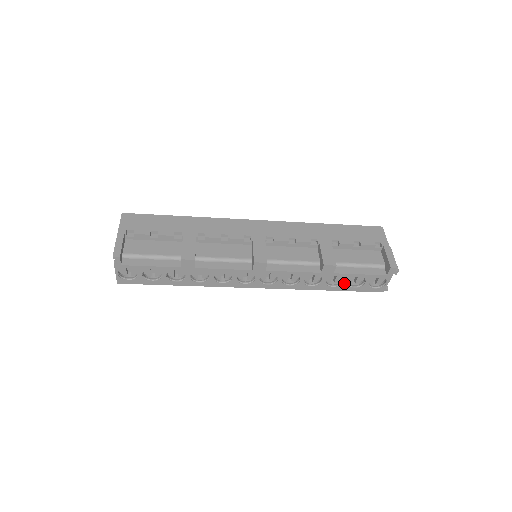
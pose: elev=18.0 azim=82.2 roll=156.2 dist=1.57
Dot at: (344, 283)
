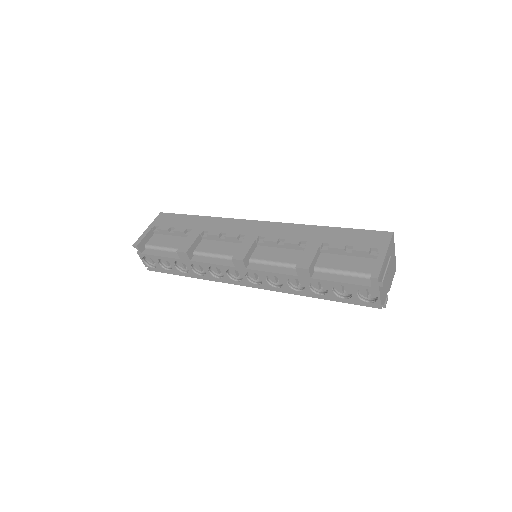
Dot at: (329, 291)
